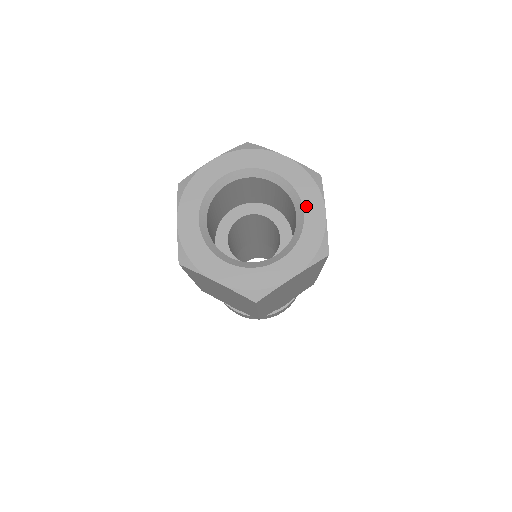
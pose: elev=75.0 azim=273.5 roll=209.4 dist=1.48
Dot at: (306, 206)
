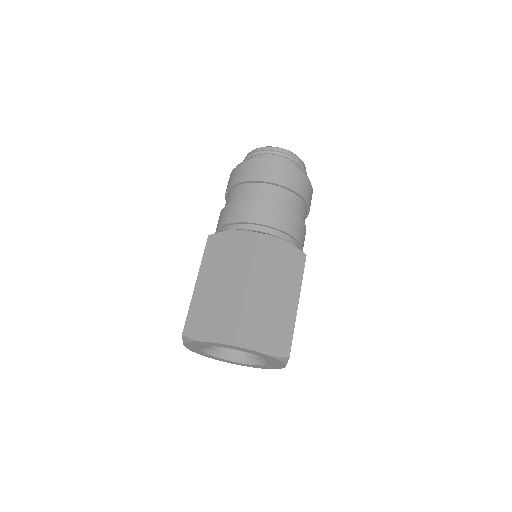
Dot at: occluded
